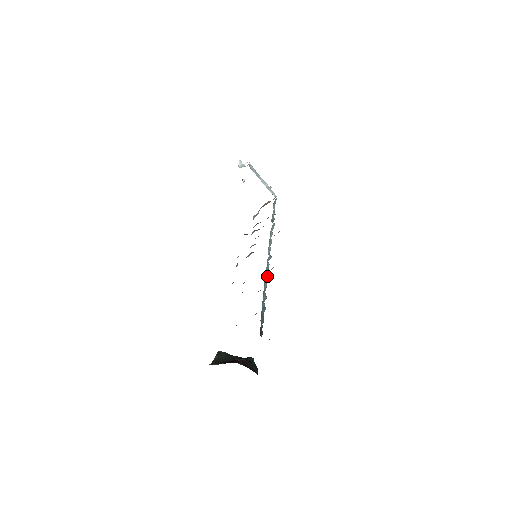
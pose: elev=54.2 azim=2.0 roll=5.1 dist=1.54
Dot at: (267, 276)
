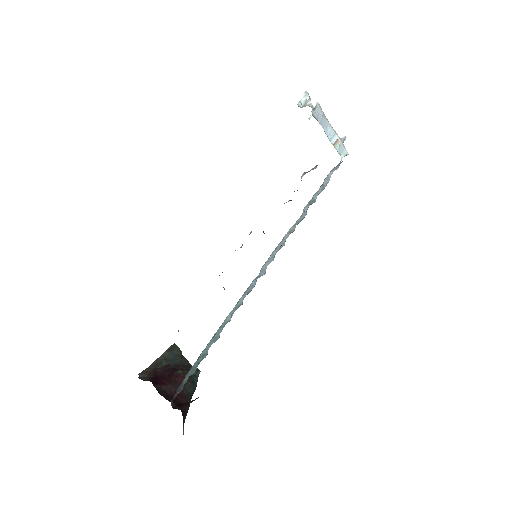
Dot at: (239, 305)
